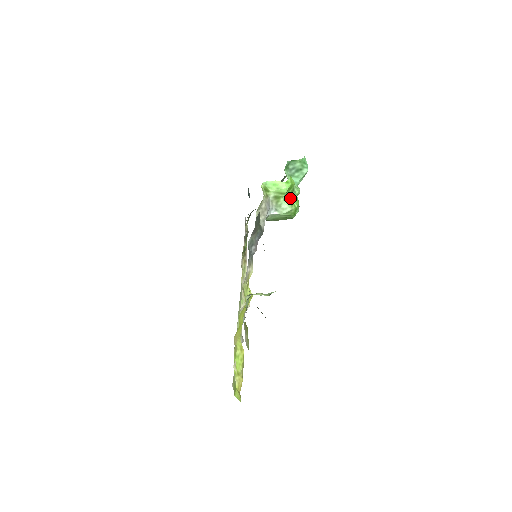
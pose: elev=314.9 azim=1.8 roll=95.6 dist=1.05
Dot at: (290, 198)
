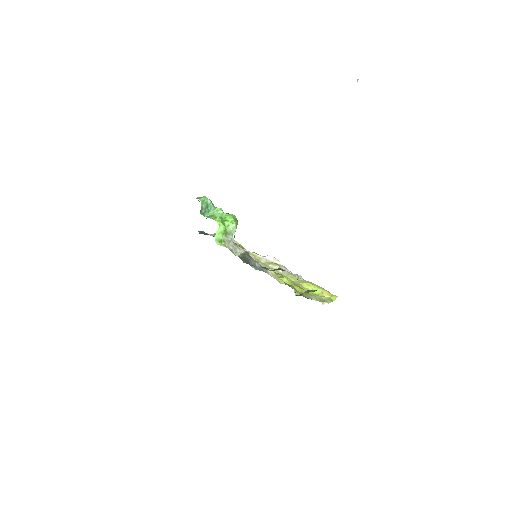
Dot at: (227, 222)
